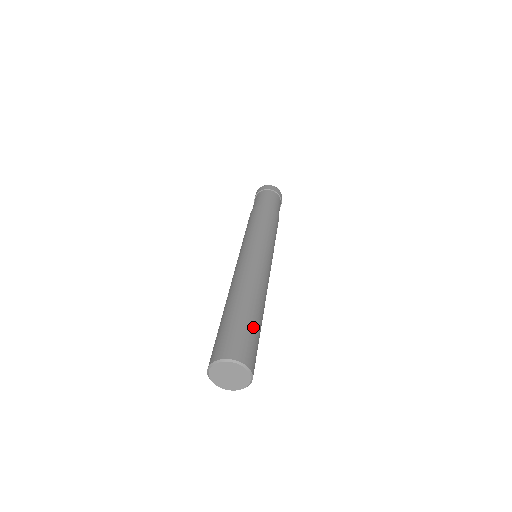
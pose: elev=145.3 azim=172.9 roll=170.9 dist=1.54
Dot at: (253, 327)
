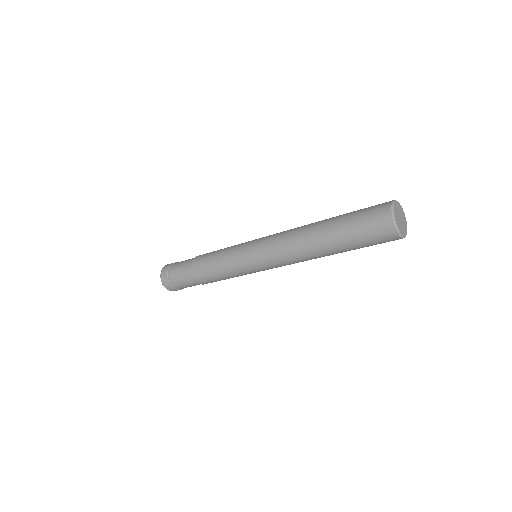
Dot at: occluded
